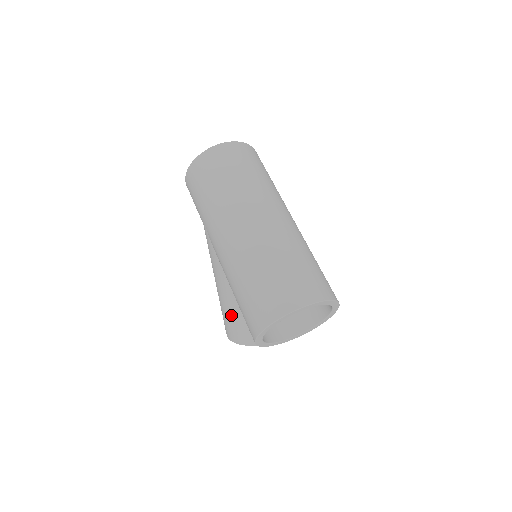
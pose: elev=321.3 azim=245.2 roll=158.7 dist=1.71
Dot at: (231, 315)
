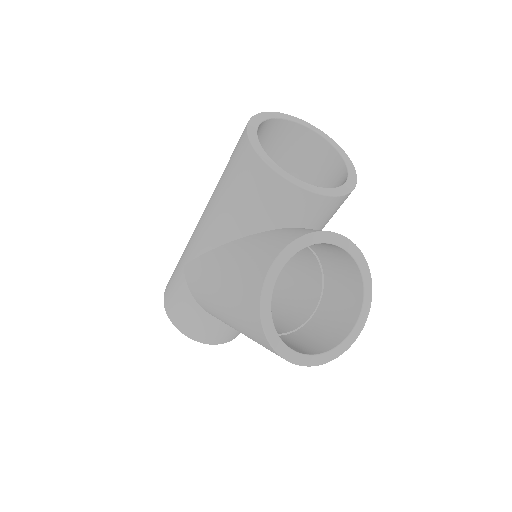
Dot at: (243, 261)
